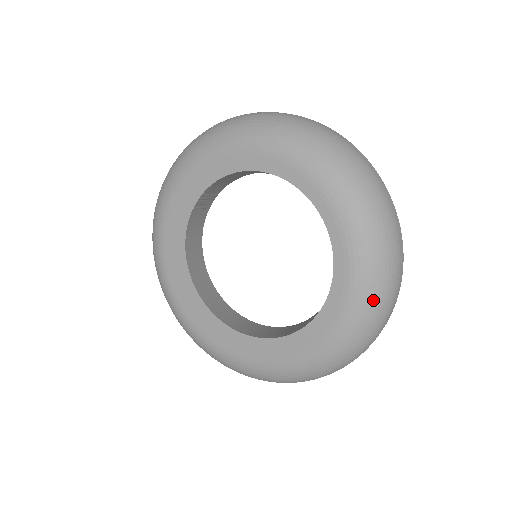
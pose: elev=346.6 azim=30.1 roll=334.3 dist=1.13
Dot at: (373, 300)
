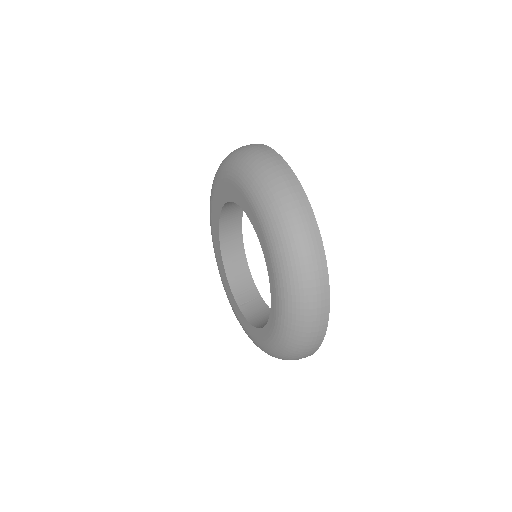
Dot at: (279, 354)
